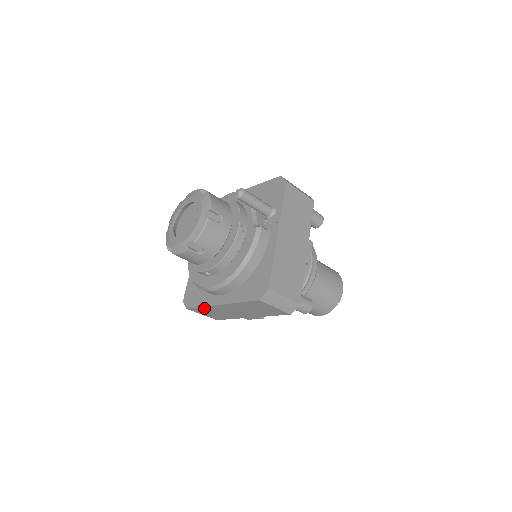
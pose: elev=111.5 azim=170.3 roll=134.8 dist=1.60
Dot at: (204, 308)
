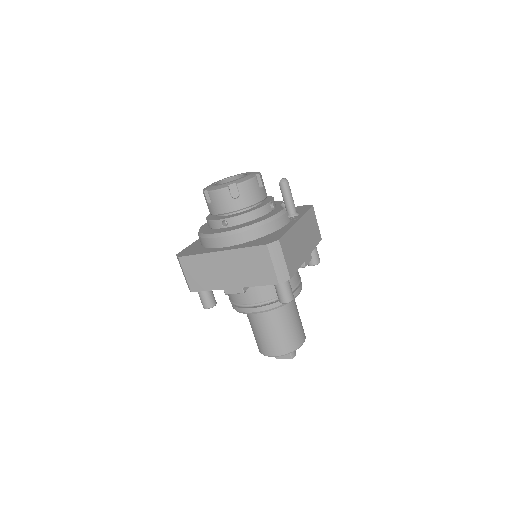
Dot at: (198, 258)
